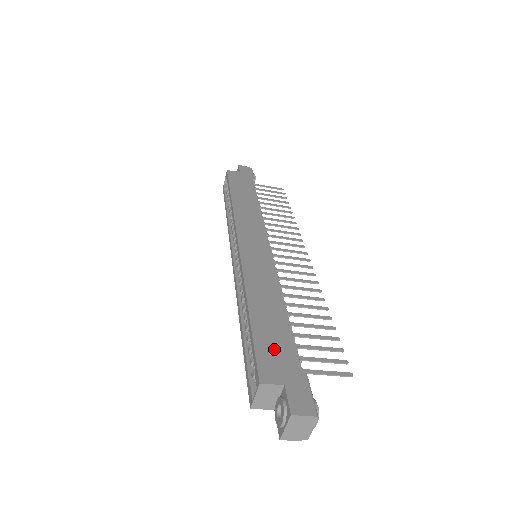
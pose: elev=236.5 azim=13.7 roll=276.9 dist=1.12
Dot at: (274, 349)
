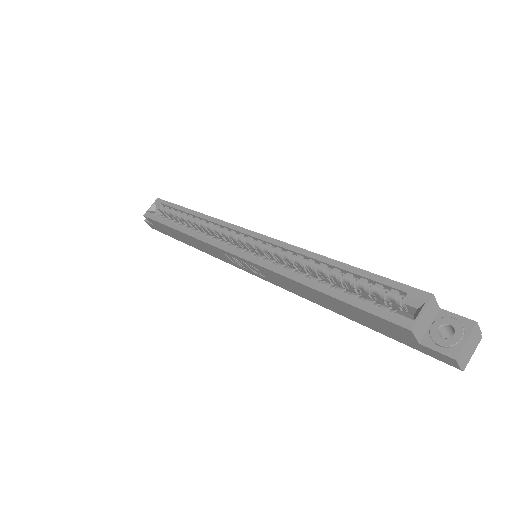
Dot at: occluded
